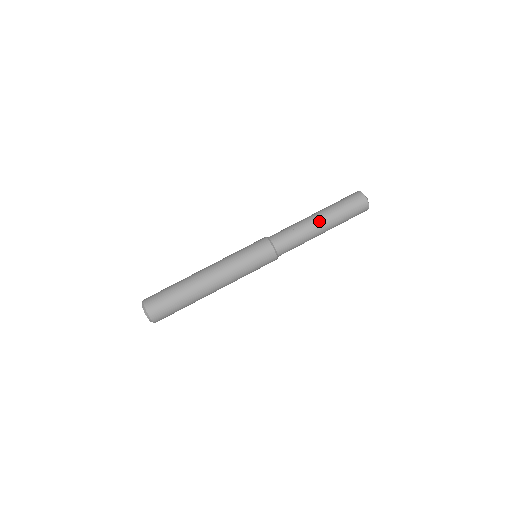
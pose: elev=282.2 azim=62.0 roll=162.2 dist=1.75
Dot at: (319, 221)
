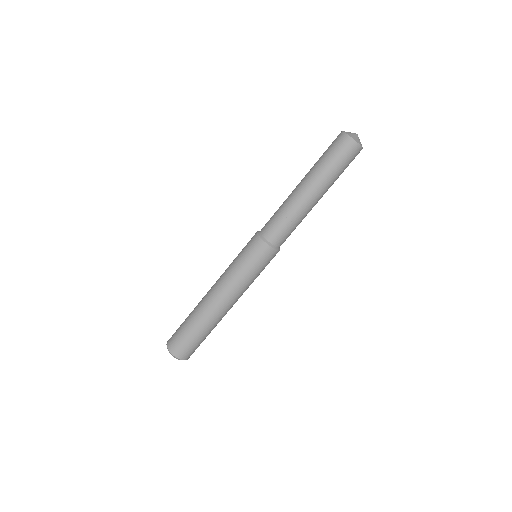
Dot at: (317, 200)
